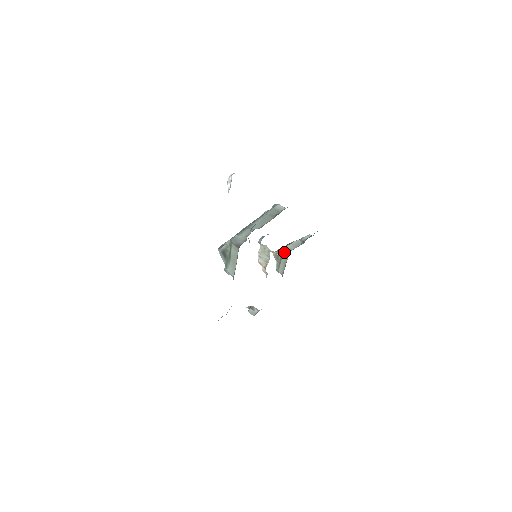
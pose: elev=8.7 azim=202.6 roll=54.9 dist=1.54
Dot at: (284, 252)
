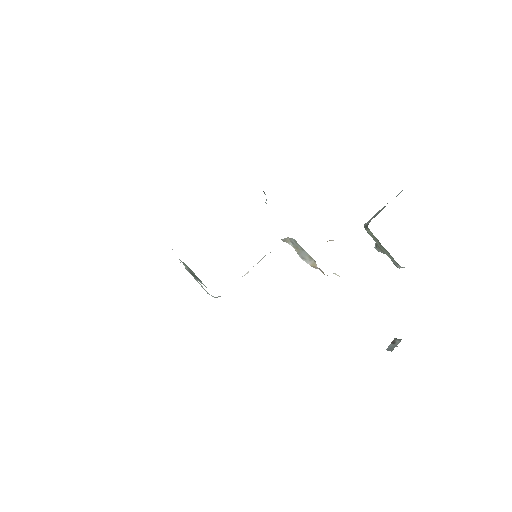
Dot at: occluded
